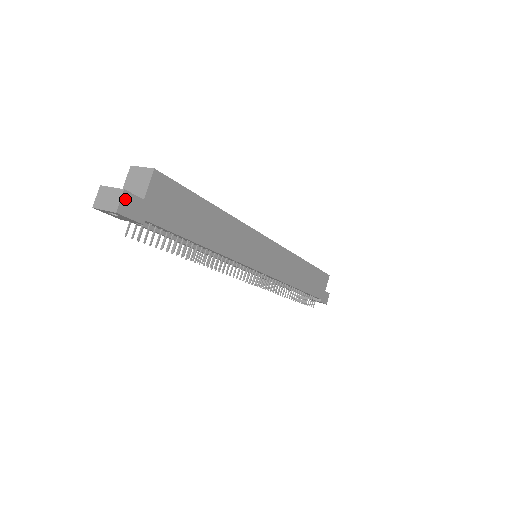
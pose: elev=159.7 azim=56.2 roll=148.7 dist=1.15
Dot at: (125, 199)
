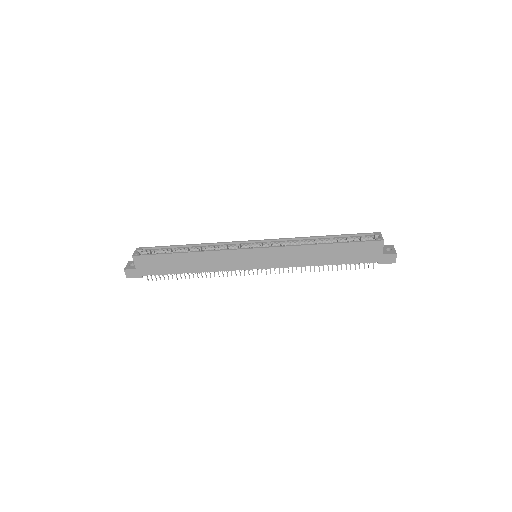
Dot at: (127, 272)
